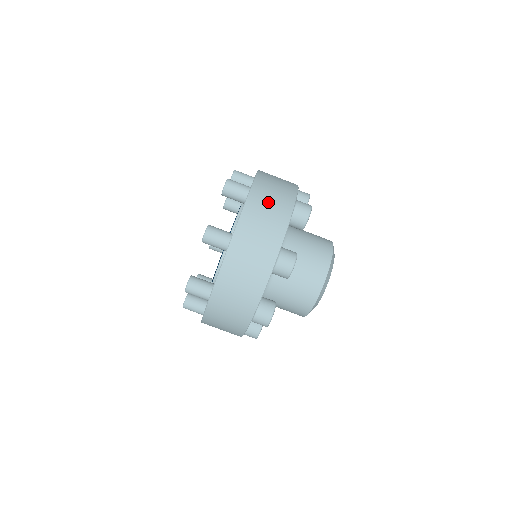
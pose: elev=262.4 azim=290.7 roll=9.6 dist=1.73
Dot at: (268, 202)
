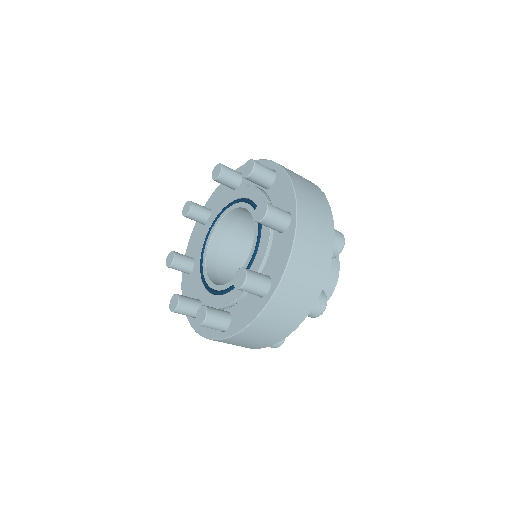
Dot at: (313, 244)
